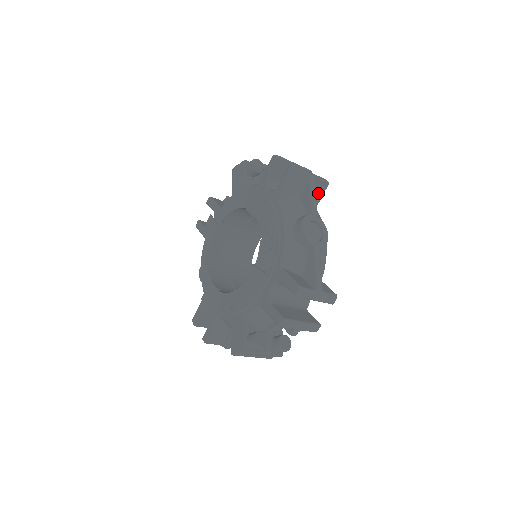
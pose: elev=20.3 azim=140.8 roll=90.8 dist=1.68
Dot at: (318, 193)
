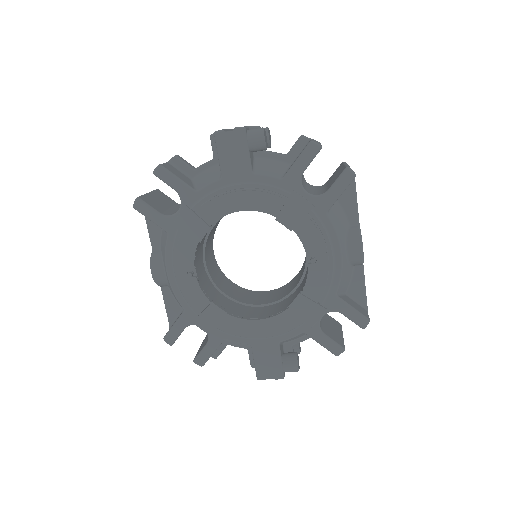
Dot at: occluded
